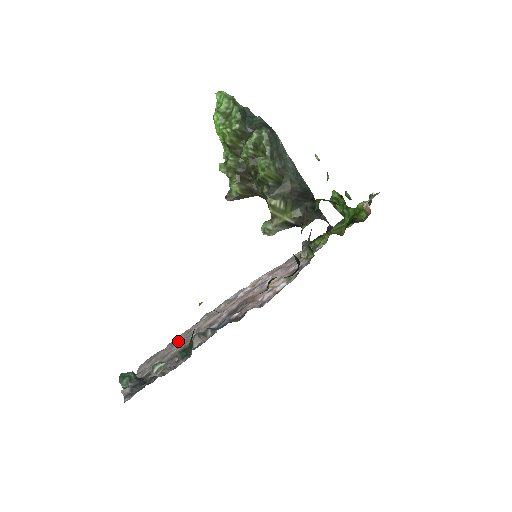
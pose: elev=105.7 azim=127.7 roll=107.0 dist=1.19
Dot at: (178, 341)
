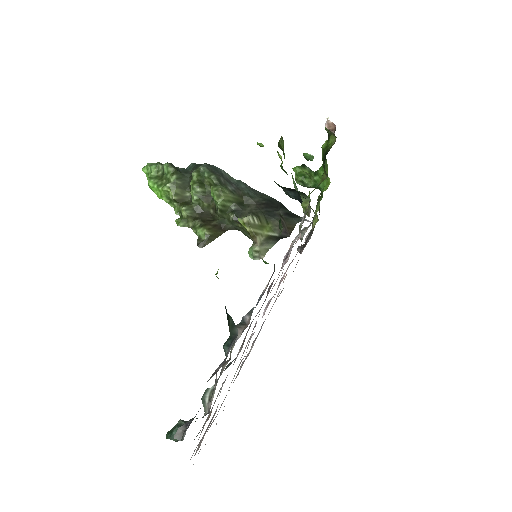
Dot at: occluded
